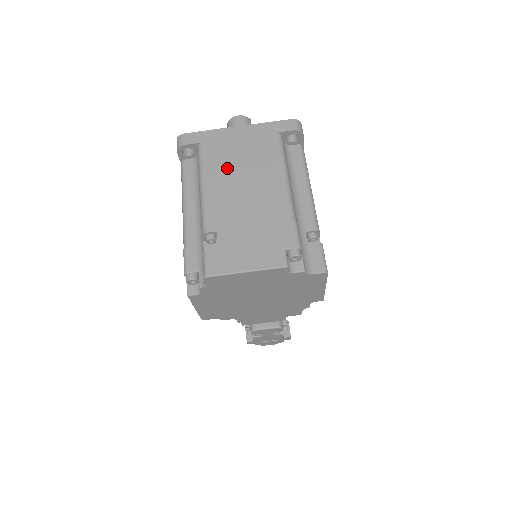
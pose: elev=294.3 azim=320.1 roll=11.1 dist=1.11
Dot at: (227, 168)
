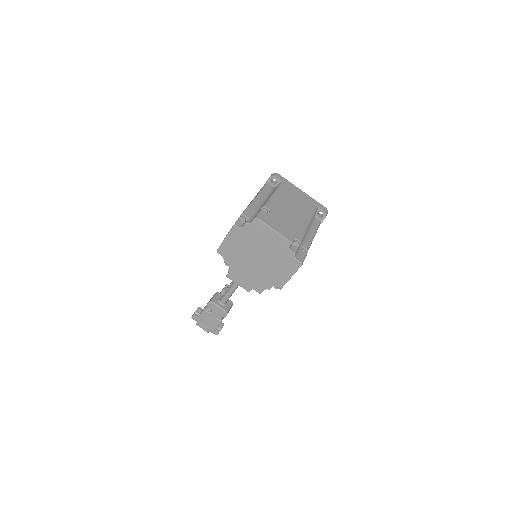
Dot at: (289, 197)
